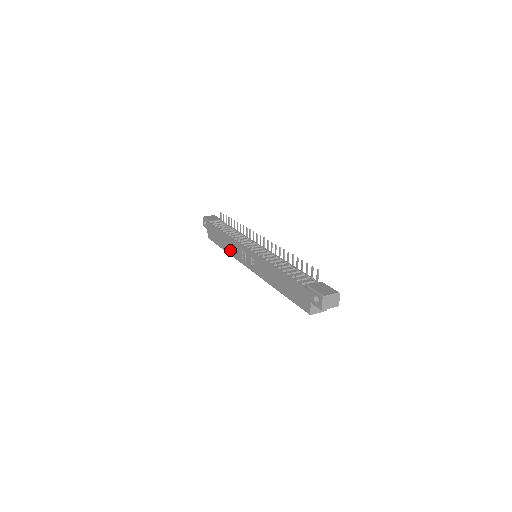
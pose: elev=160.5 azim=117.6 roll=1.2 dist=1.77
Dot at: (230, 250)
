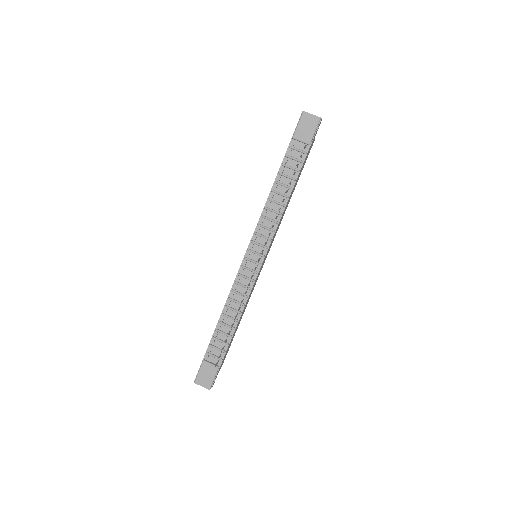
Dot at: occluded
